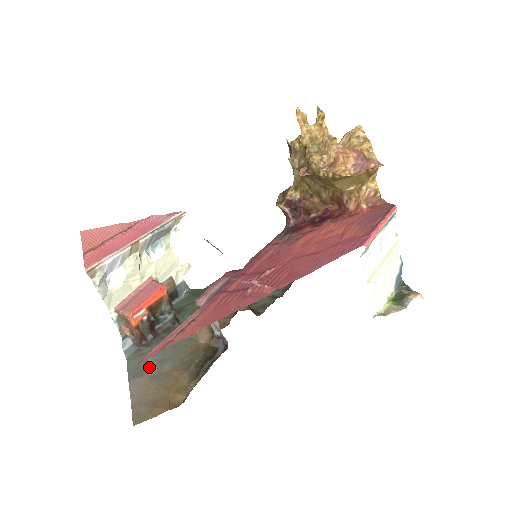
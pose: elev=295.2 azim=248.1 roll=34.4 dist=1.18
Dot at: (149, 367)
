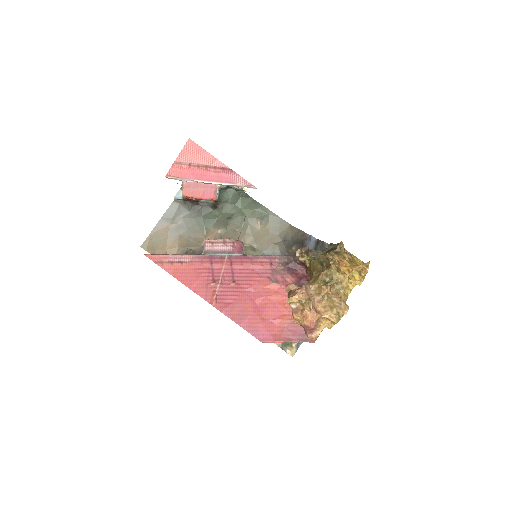
Dot at: (175, 221)
